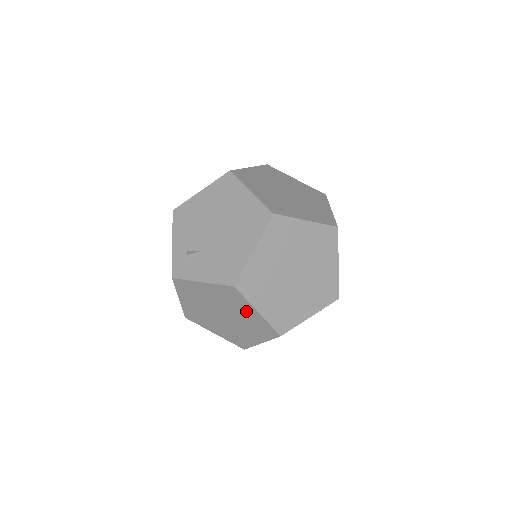
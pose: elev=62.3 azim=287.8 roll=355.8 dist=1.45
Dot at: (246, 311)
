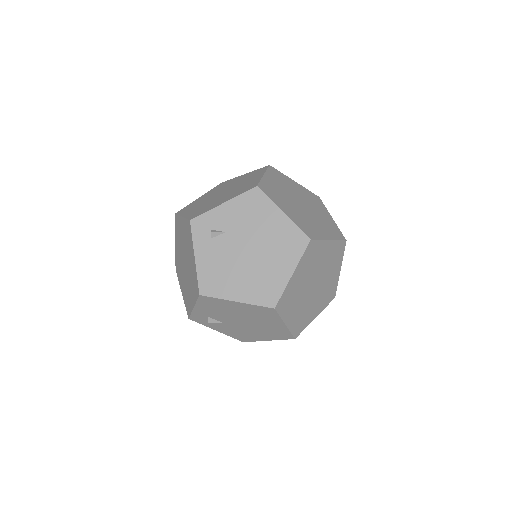
Dot at: occluded
